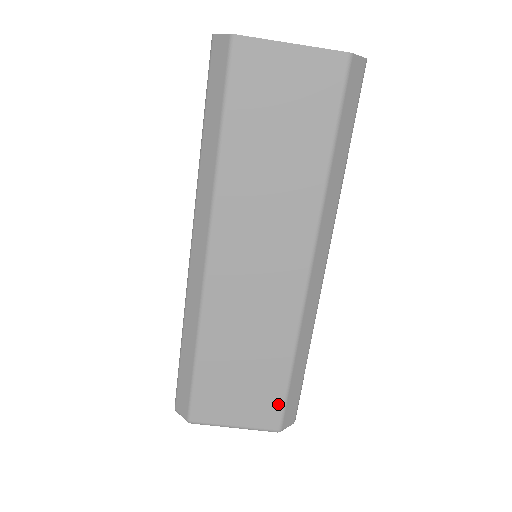
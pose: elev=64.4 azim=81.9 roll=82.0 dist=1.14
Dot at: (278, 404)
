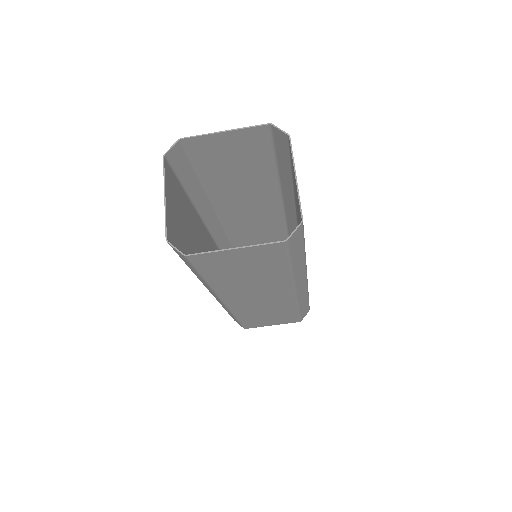
Dot at: (295, 318)
